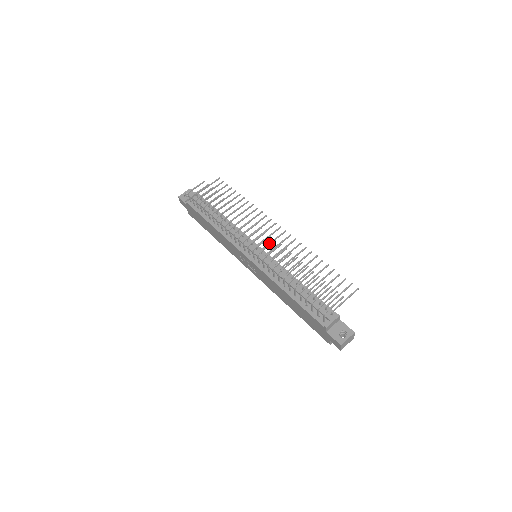
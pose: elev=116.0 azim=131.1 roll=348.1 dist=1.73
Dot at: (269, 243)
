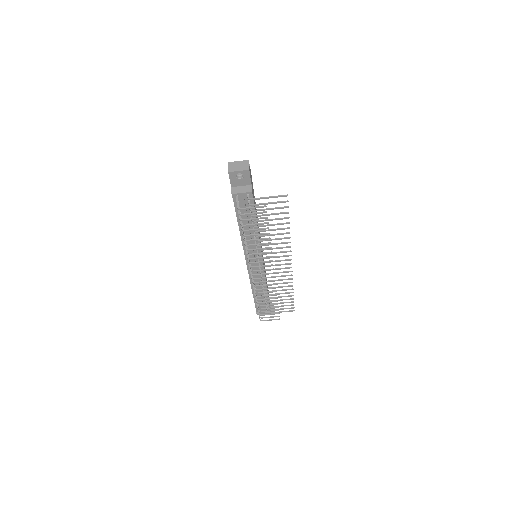
Dot at: occluded
